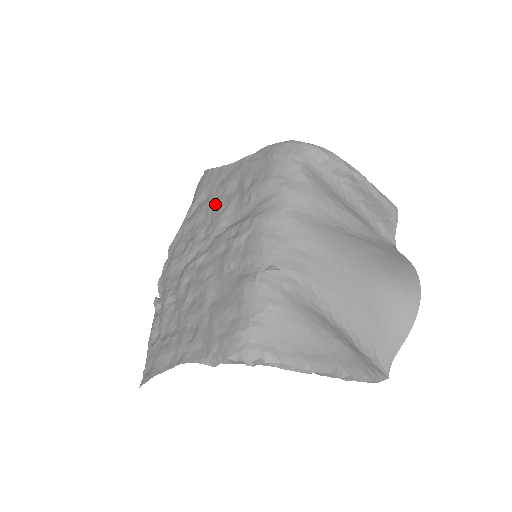
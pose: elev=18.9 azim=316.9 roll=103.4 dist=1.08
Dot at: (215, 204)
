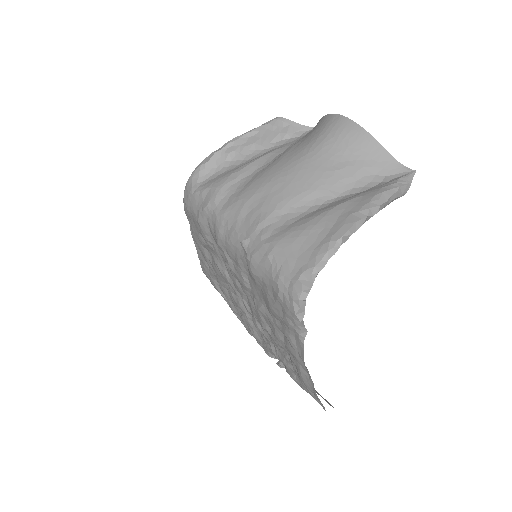
Dot at: (217, 275)
